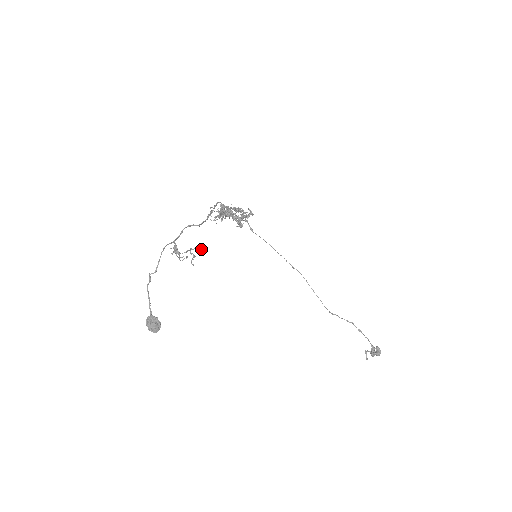
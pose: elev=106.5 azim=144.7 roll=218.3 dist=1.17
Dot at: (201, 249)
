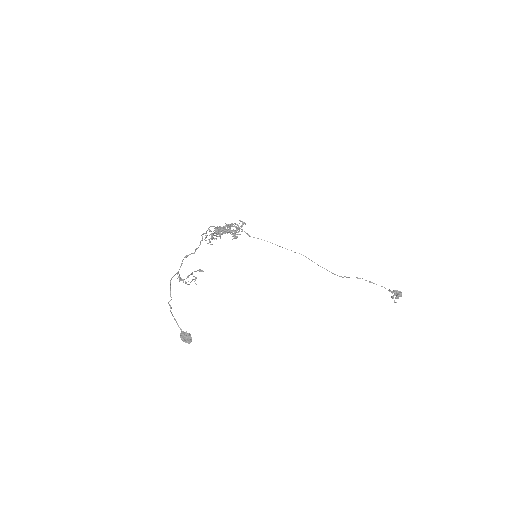
Dot at: (201, 270)
